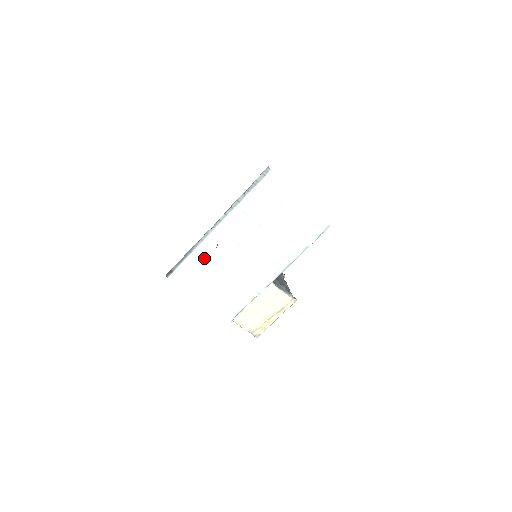
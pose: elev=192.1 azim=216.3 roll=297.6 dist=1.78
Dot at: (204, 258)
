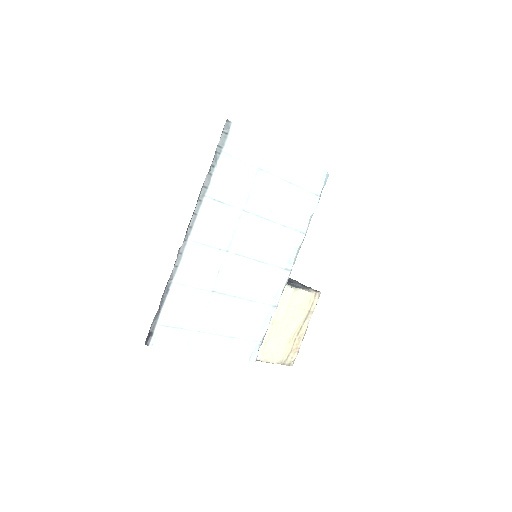
Dot at: (189, 292)
